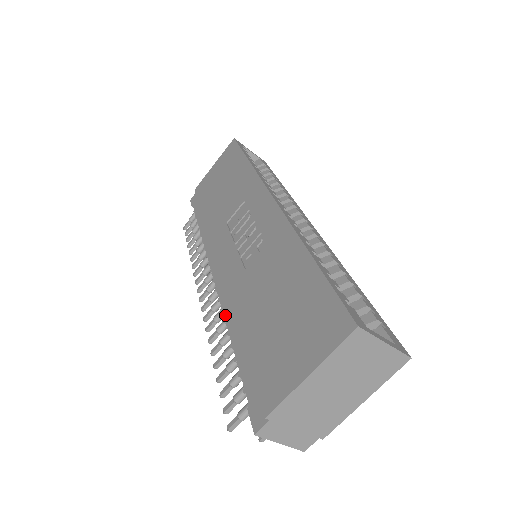
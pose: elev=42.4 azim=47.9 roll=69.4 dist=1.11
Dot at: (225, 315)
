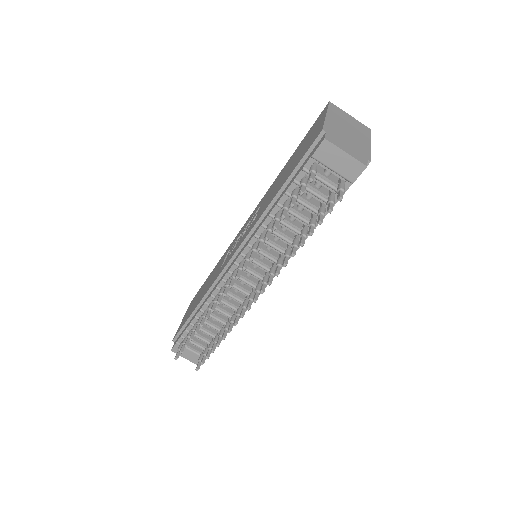
Dot at: (259, 227)
